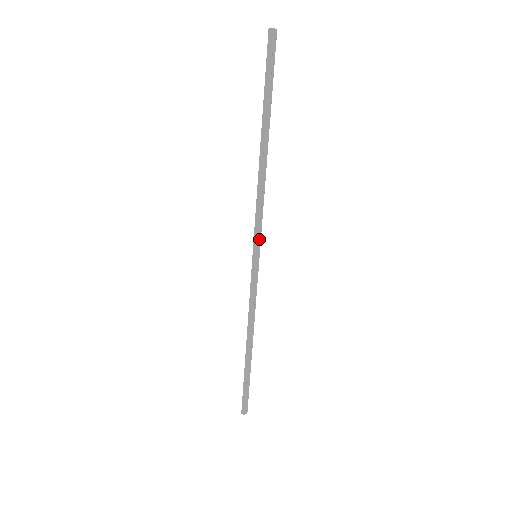
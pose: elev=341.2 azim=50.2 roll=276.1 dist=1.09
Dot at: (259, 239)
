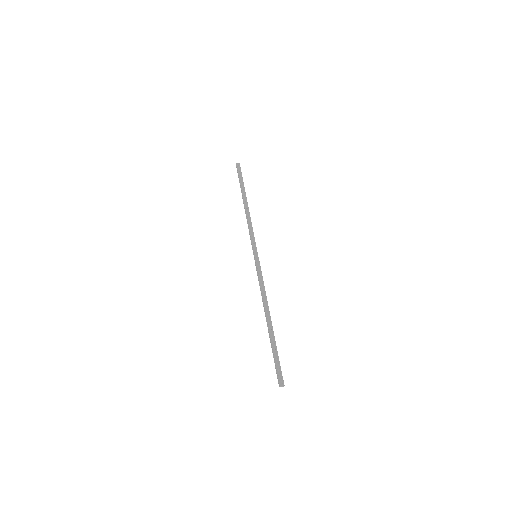
Dot at: (255, 246)
